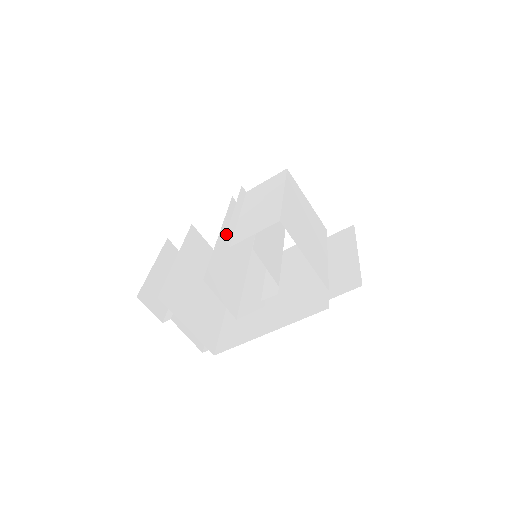
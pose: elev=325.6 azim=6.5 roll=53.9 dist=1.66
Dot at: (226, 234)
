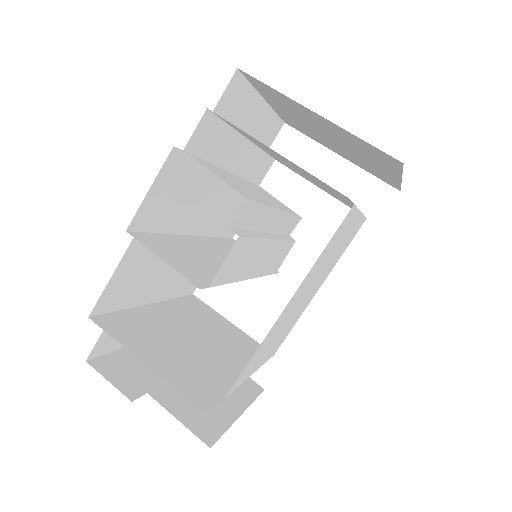
Dot at: occluded
